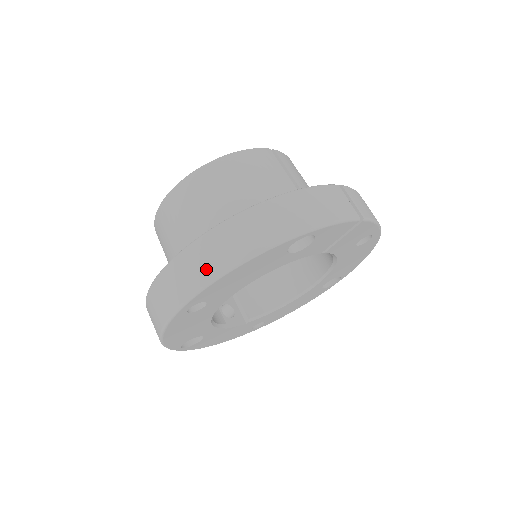
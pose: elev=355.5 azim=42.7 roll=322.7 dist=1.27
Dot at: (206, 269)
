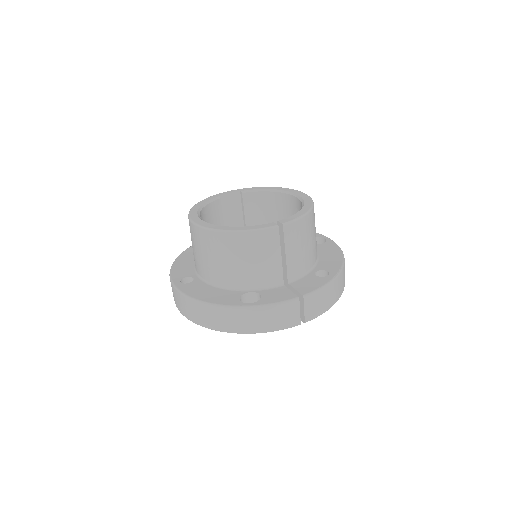
Dot at: (192, 315)
